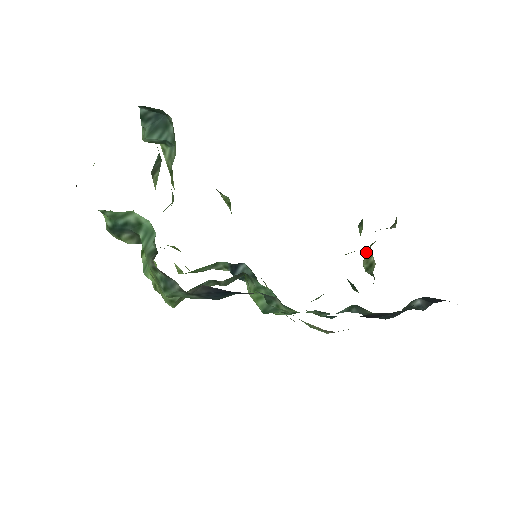
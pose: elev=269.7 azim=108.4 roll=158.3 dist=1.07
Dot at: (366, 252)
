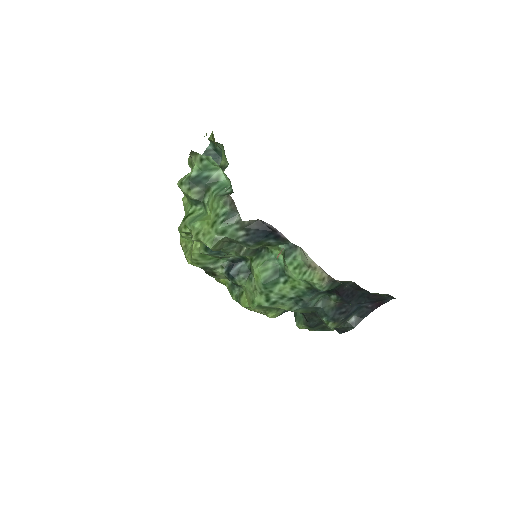
Dot at: occluded
